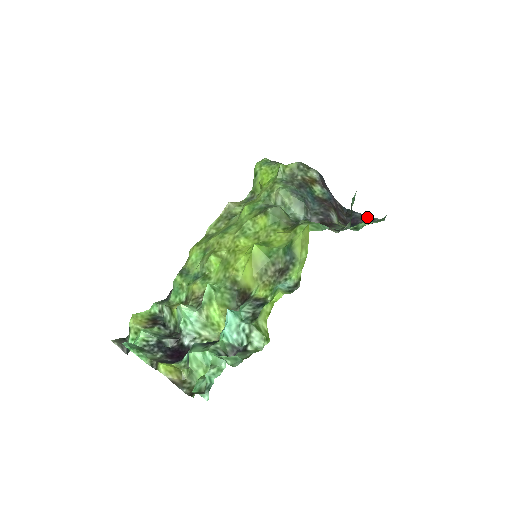
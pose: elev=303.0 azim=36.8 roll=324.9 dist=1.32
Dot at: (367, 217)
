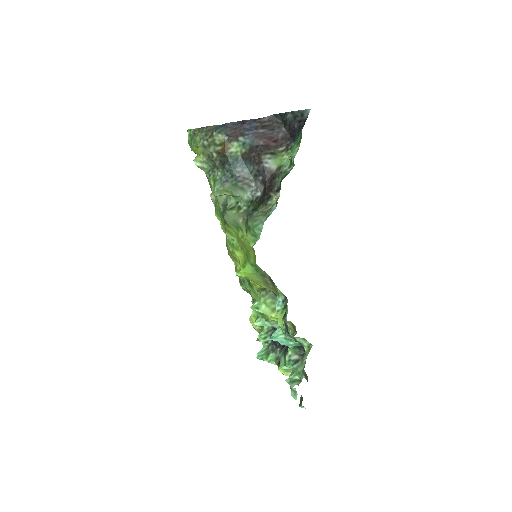
Dot at: (297, 115)
